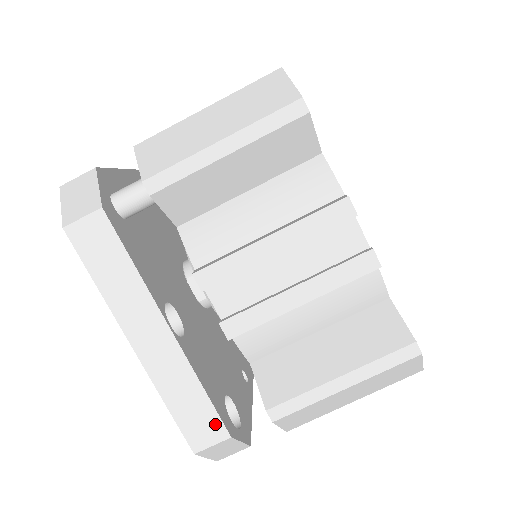
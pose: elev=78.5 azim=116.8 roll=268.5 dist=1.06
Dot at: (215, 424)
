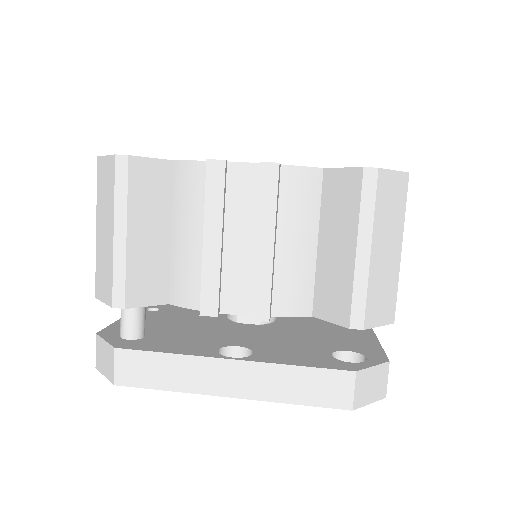
Dot at: (336, 377)
